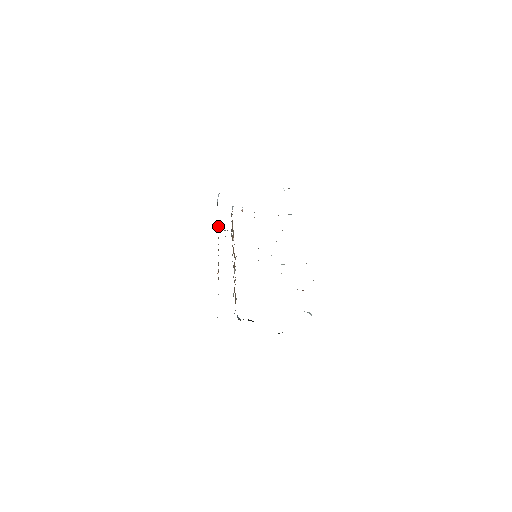
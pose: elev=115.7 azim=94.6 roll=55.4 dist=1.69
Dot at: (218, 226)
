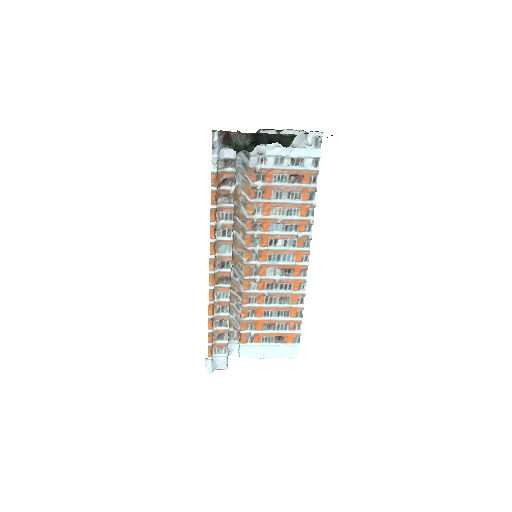
Dot at: (211, 354)
